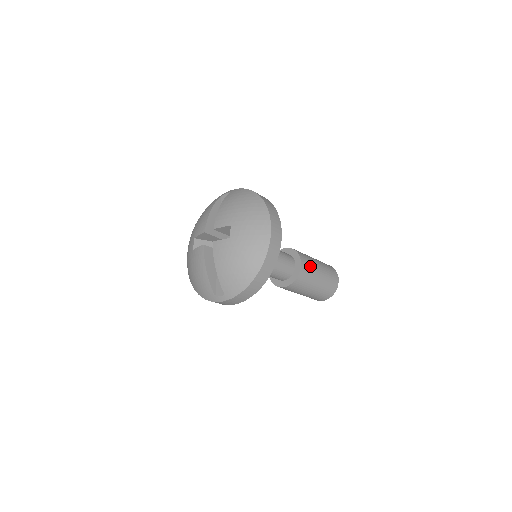
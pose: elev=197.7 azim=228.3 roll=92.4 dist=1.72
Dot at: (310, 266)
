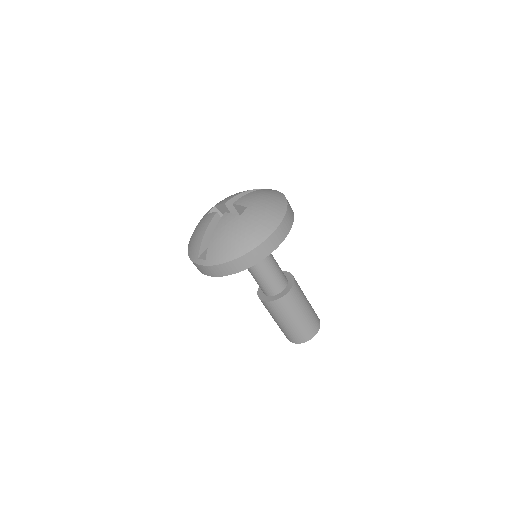
Dot at: (298, 298)
